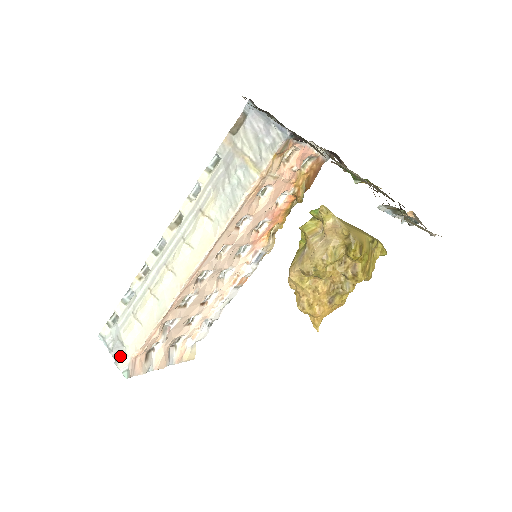
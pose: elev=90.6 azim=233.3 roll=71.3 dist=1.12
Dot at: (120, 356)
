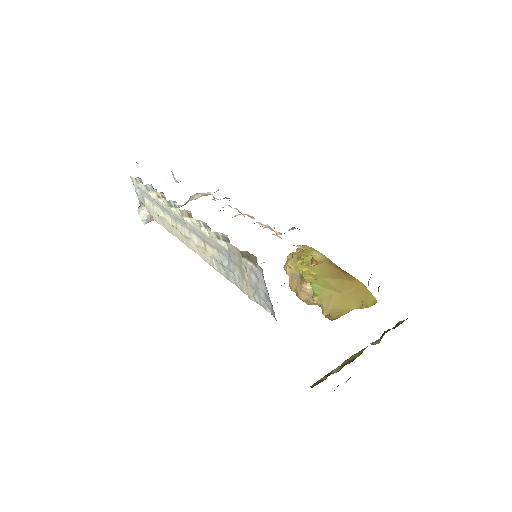
Dot at: (143, 205)
